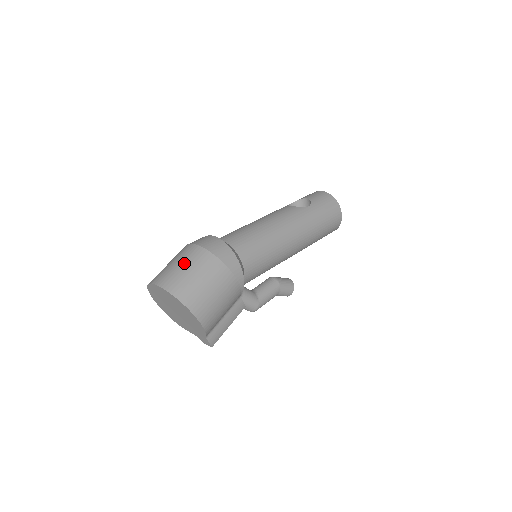
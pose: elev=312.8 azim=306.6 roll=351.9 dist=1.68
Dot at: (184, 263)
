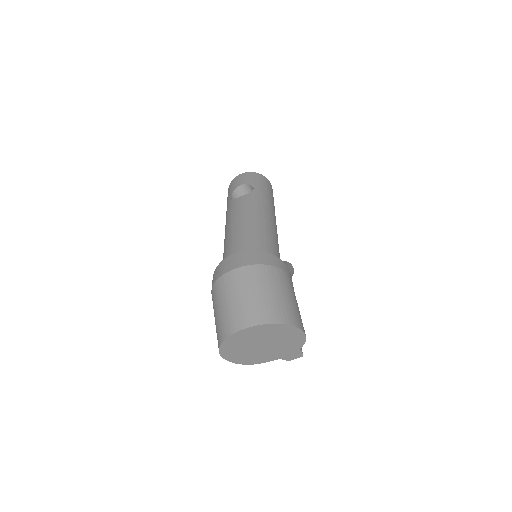
Dot at: (248, 290)
